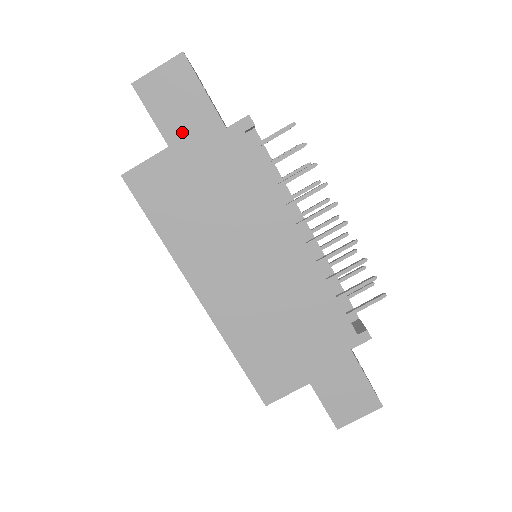
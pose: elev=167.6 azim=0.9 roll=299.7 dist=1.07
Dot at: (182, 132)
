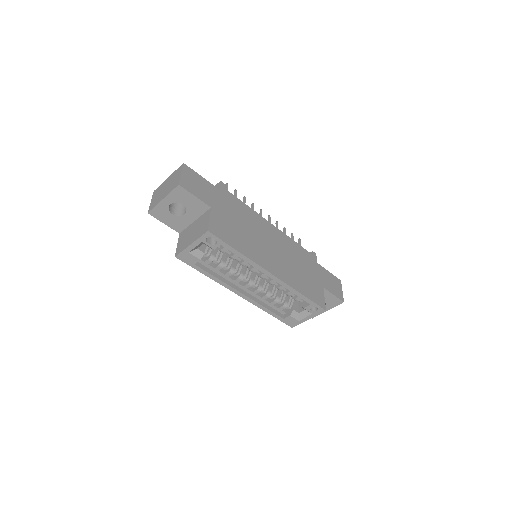
Dot at: (210, 199)
